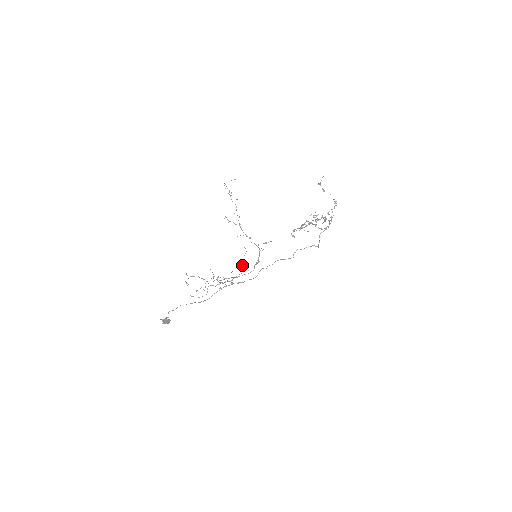
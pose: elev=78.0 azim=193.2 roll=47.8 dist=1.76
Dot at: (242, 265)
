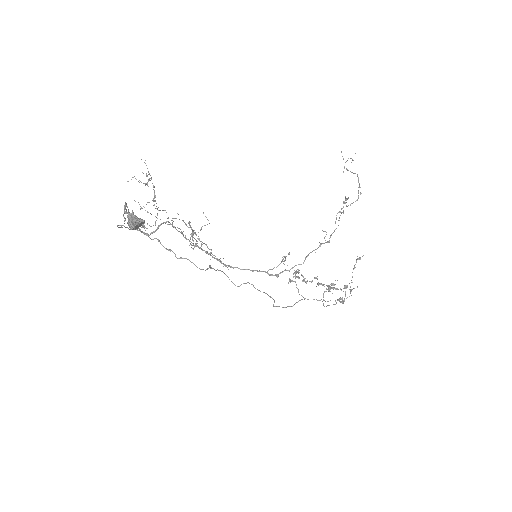
Dot at: occluded
